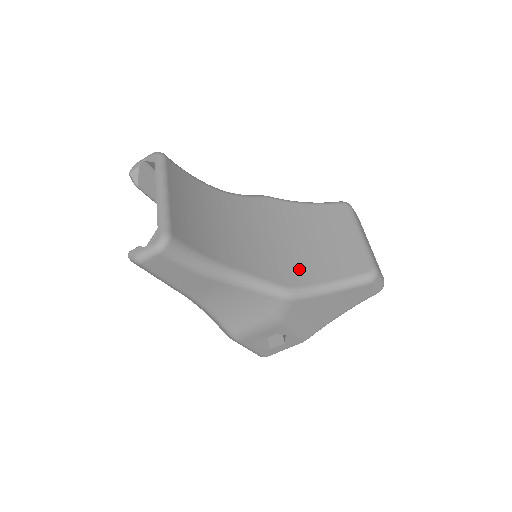
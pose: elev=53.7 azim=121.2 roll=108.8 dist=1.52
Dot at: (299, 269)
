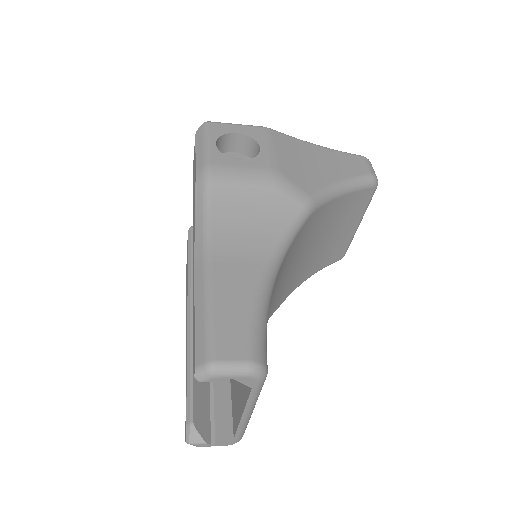
Dot at: (293, 283)
